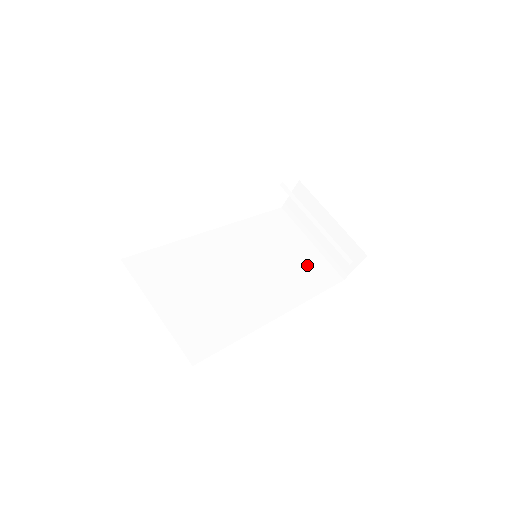
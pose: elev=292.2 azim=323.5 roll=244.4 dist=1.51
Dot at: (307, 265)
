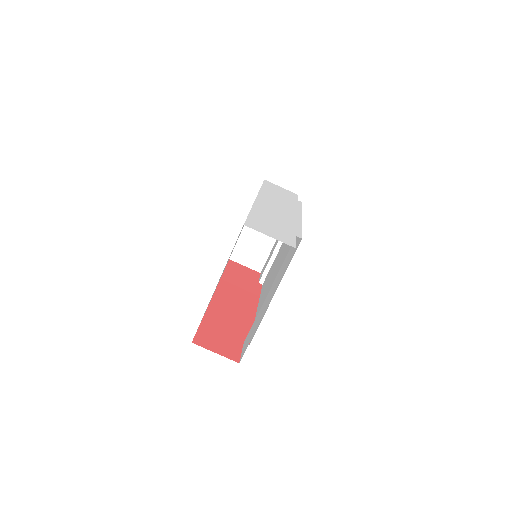
Dot at: occluded
